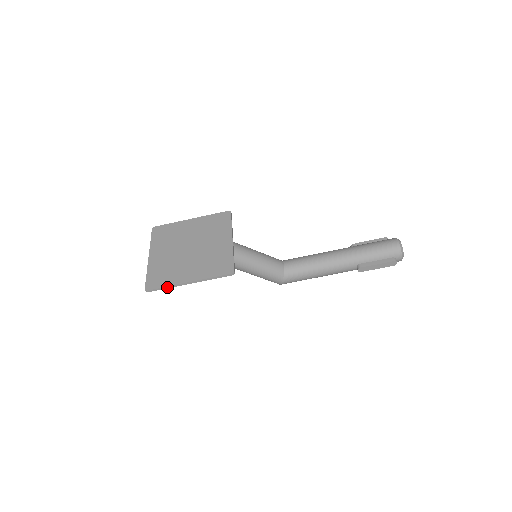
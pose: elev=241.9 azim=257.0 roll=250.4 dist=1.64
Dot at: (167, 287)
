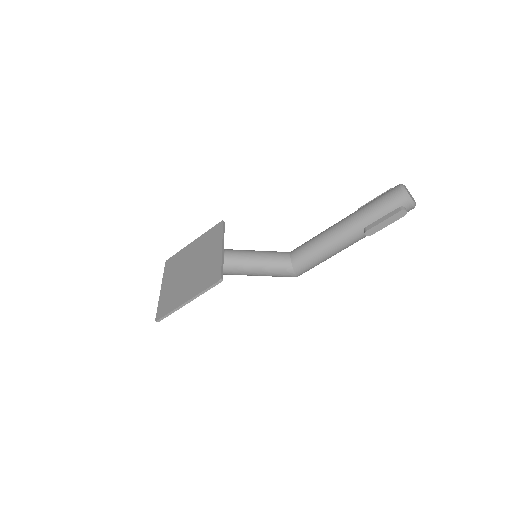
Dot at: (171, 312)
